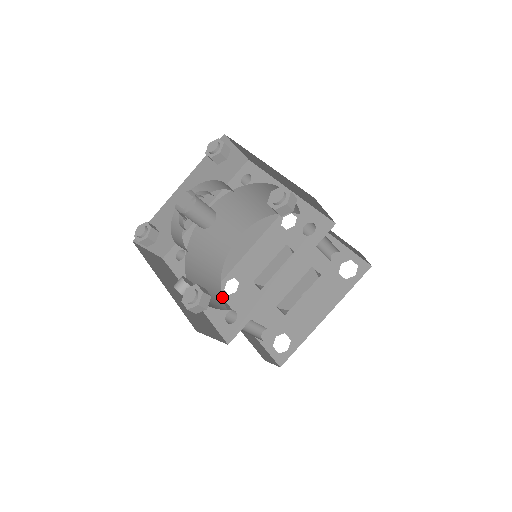
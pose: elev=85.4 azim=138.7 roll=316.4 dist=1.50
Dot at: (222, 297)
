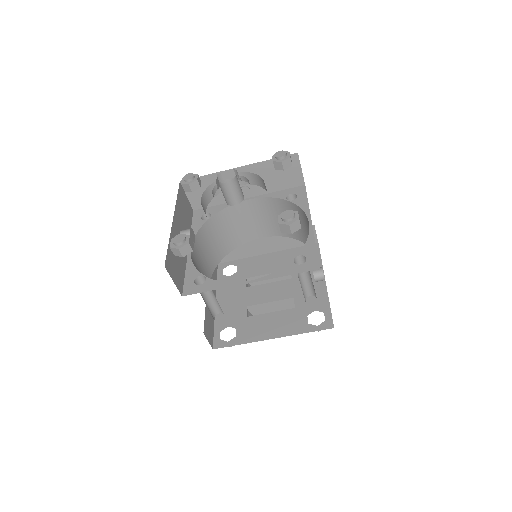
Dot at: (217, 273)
